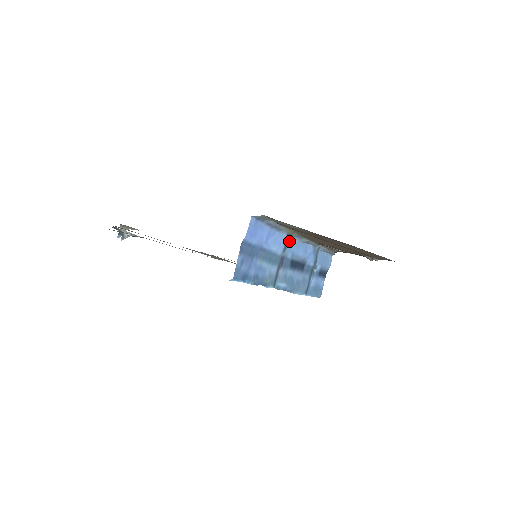
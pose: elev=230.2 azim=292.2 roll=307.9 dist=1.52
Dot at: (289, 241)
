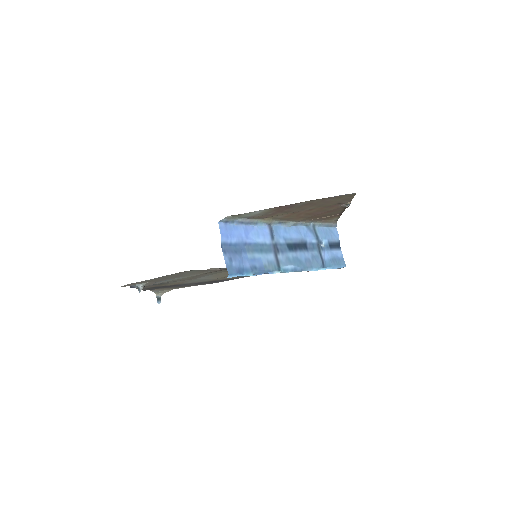
Dot at: (274, 230)
